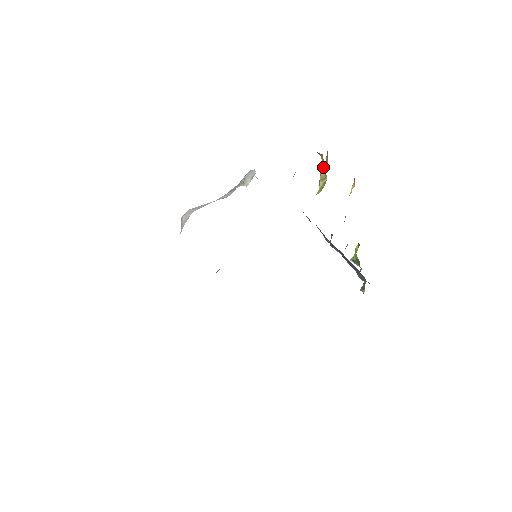
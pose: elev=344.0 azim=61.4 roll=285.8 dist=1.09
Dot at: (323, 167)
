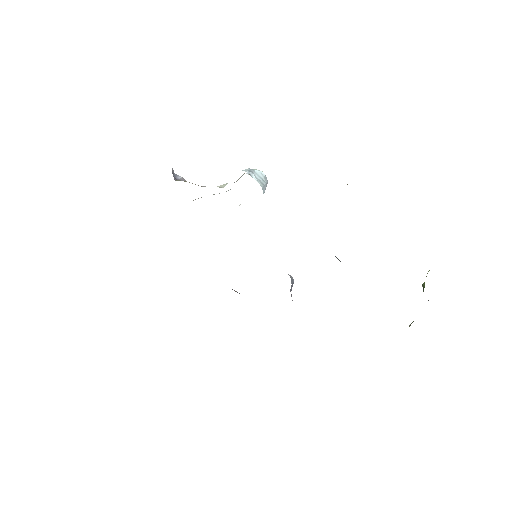
Dot at: occluded
